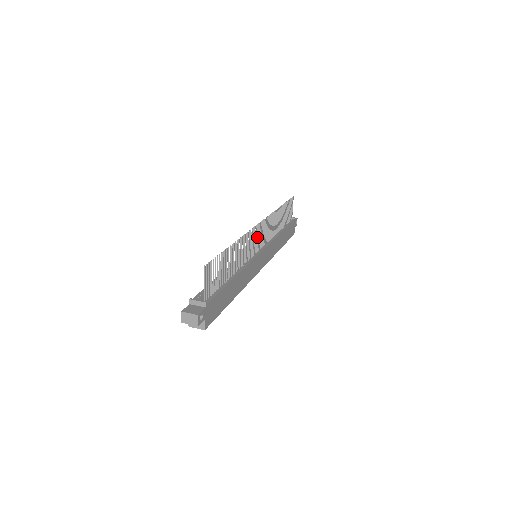
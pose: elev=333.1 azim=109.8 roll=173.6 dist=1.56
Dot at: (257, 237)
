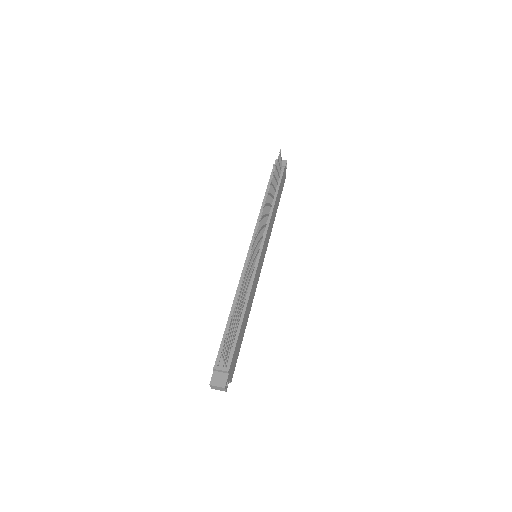
Dot at: (255, 249)
